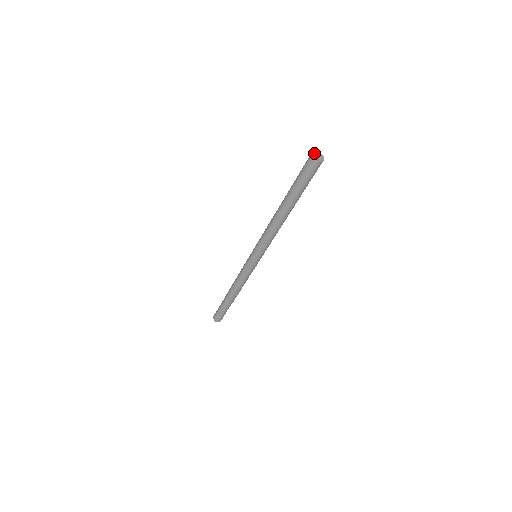
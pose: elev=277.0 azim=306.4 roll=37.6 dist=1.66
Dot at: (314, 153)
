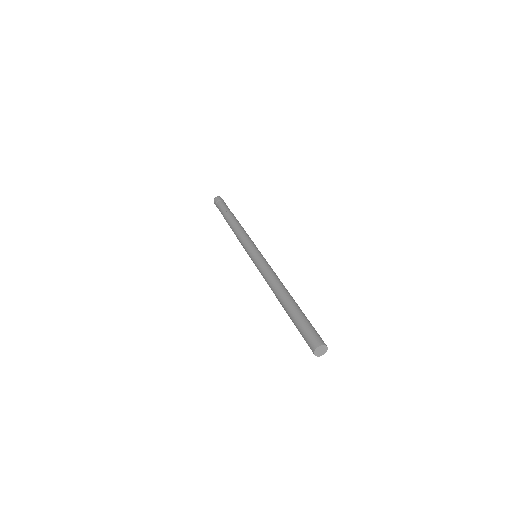
Dot at: (319, 348)
